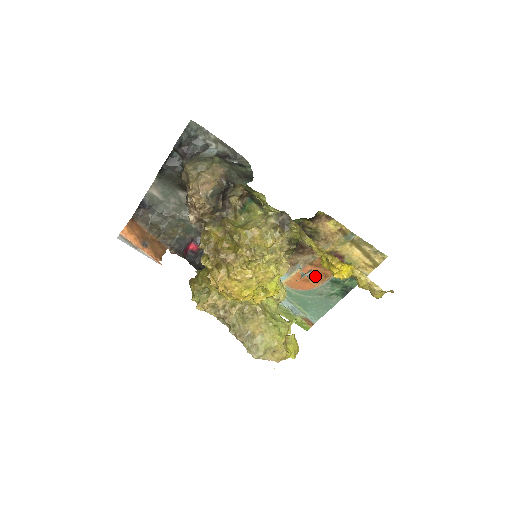
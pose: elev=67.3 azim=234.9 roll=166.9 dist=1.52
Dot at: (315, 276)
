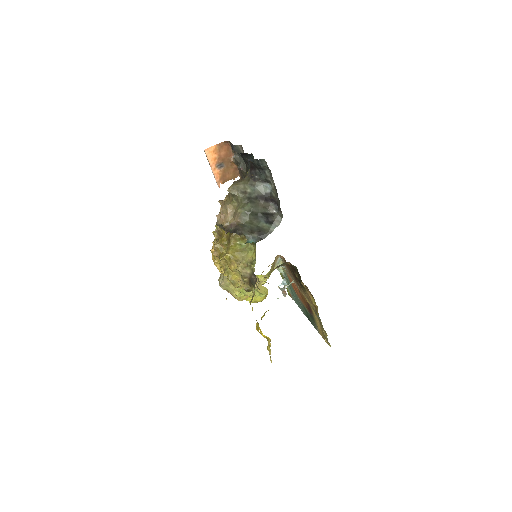
Dot at: occluded
